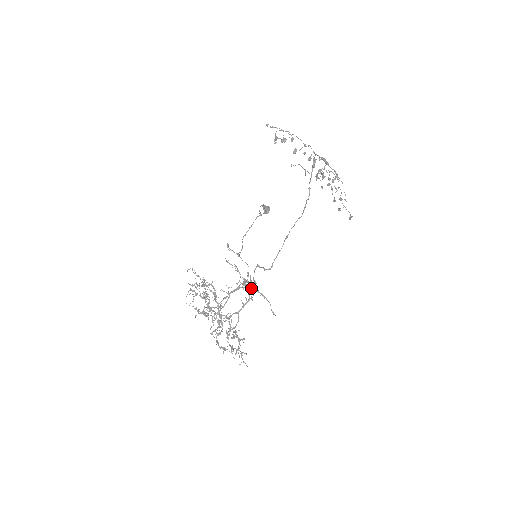
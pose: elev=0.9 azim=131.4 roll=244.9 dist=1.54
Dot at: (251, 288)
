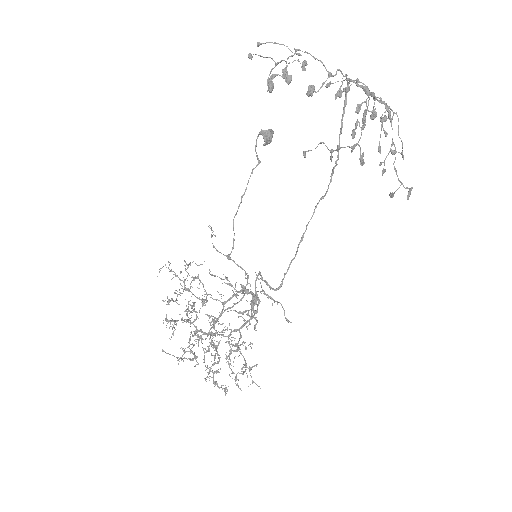
Dot at: occluded
